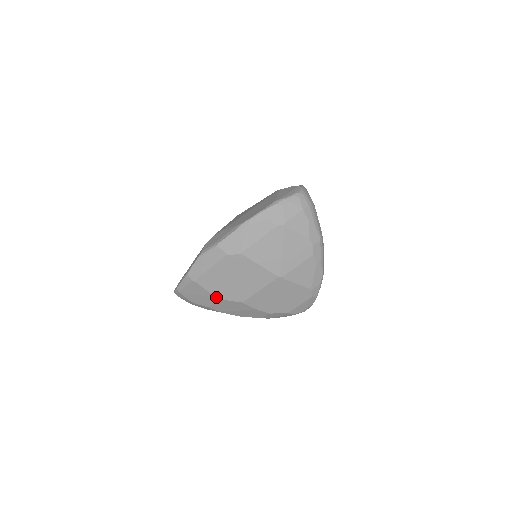
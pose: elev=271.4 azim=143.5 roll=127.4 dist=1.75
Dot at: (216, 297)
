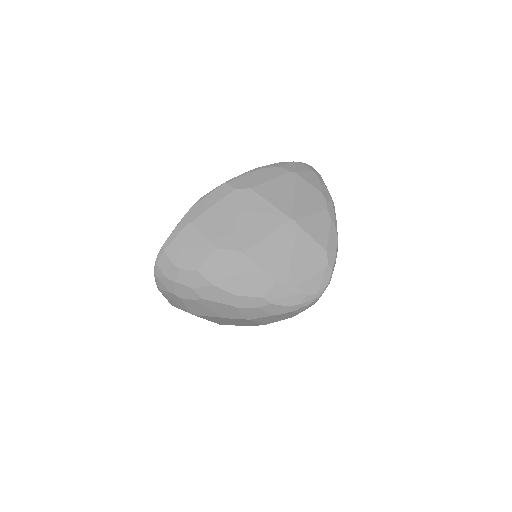
Dot at: (212, 245)
